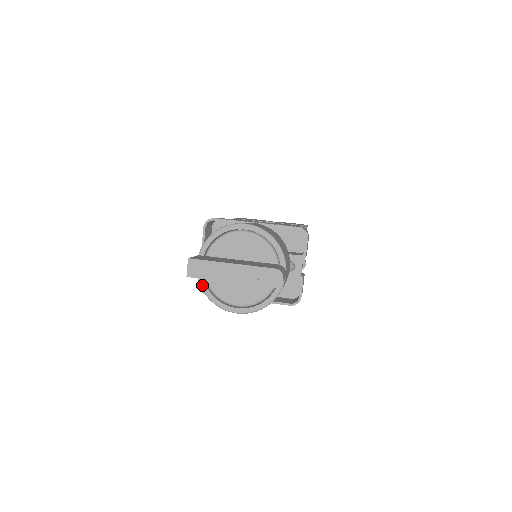
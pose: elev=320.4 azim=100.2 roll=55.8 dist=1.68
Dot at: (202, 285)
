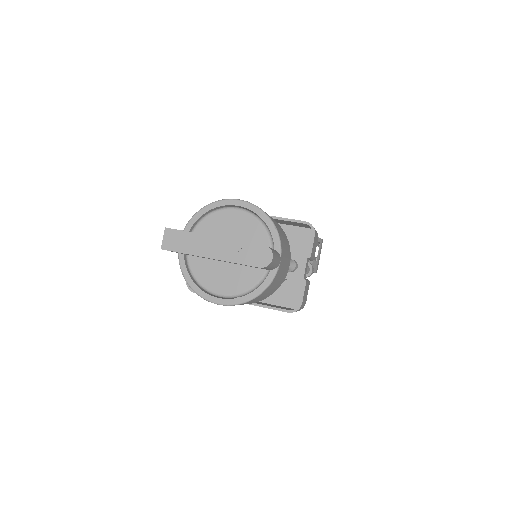
Dot at: (182, 268)
